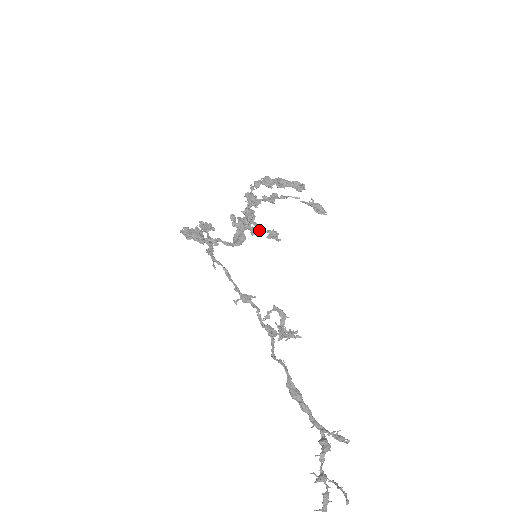
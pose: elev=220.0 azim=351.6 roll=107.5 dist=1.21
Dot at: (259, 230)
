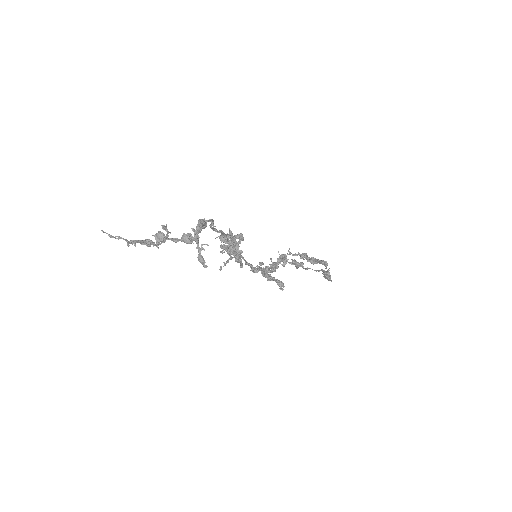
Dot at: occluded
